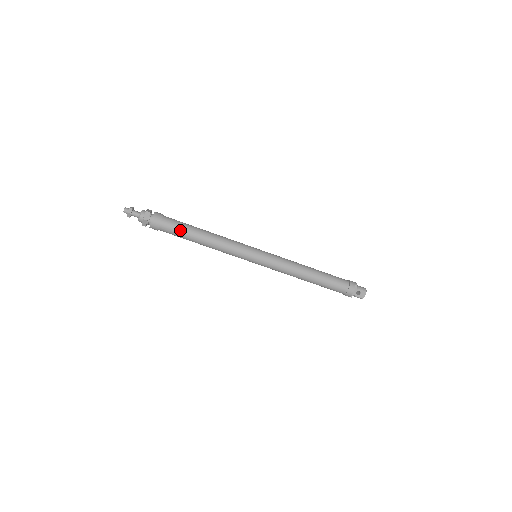
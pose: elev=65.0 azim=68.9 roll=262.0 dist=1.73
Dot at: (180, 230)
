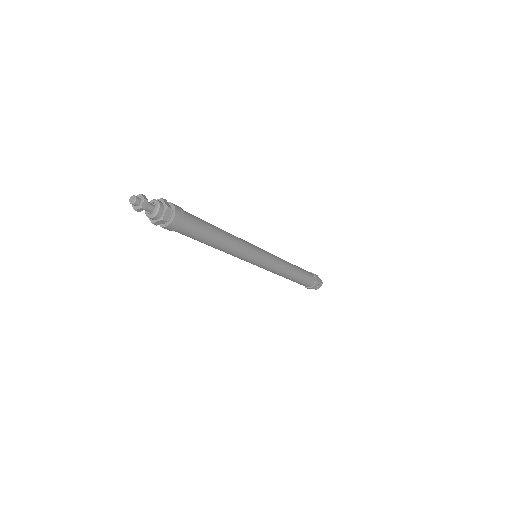
Dot at: (200, 233)
